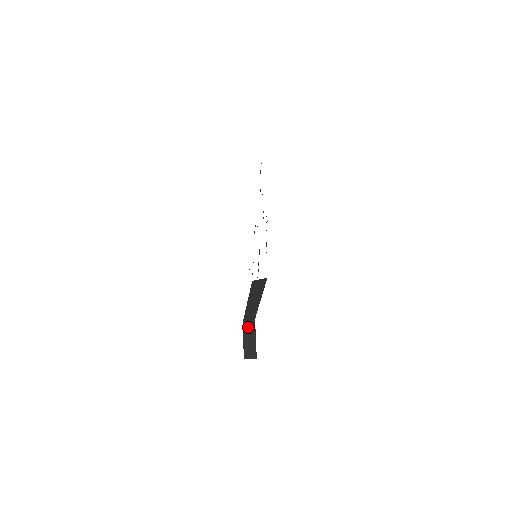
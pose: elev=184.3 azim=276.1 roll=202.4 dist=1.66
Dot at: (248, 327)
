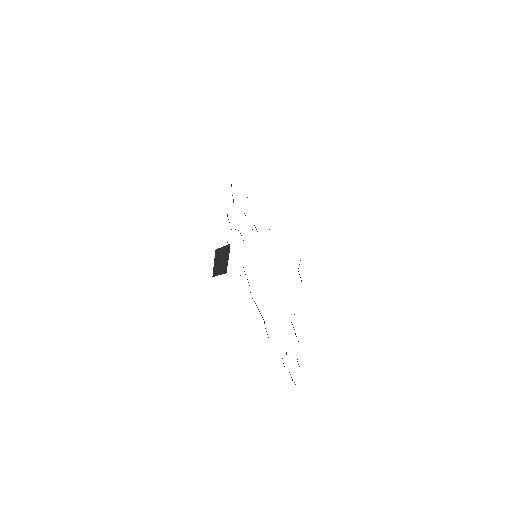
Dot at: (221, 252)
